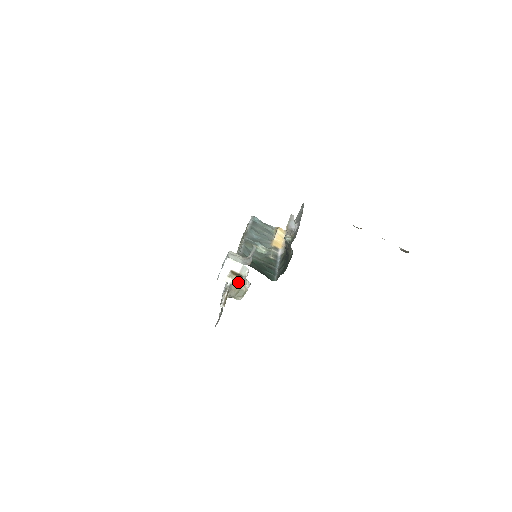
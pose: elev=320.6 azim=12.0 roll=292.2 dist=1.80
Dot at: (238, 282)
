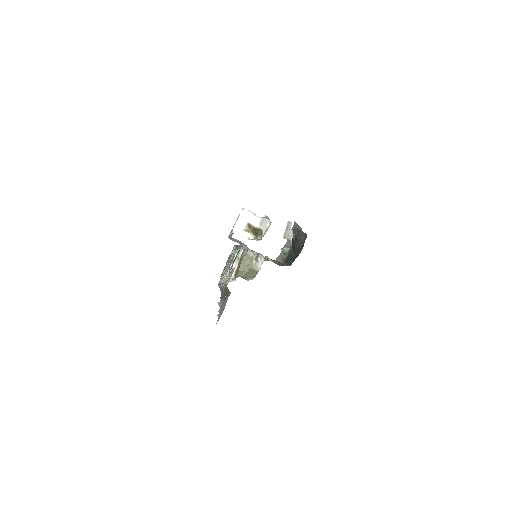
Dot at: (257, 239)
